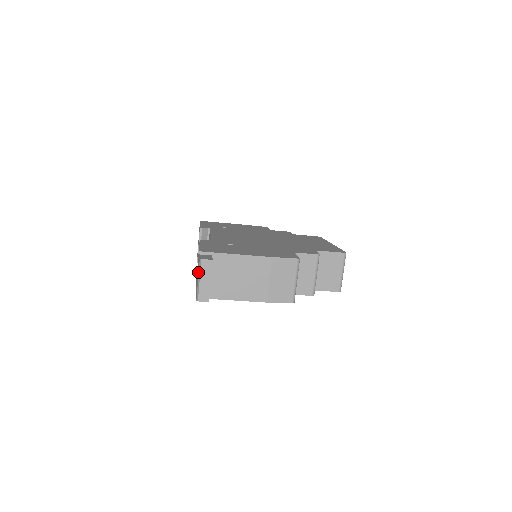
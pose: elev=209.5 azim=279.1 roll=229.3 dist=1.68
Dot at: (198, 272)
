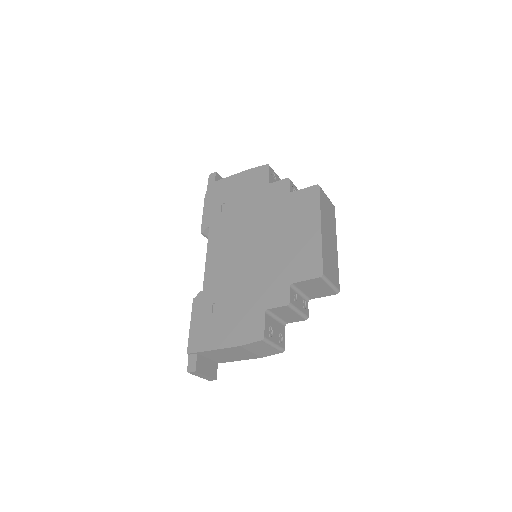
Dot at: occluded
